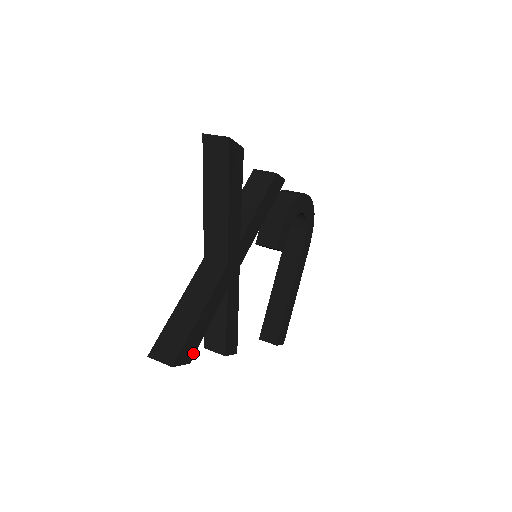
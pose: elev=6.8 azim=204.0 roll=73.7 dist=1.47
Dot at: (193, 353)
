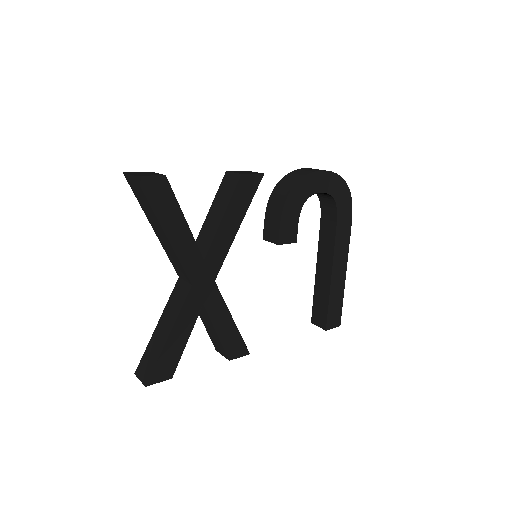
Dot at: (173, 369)
